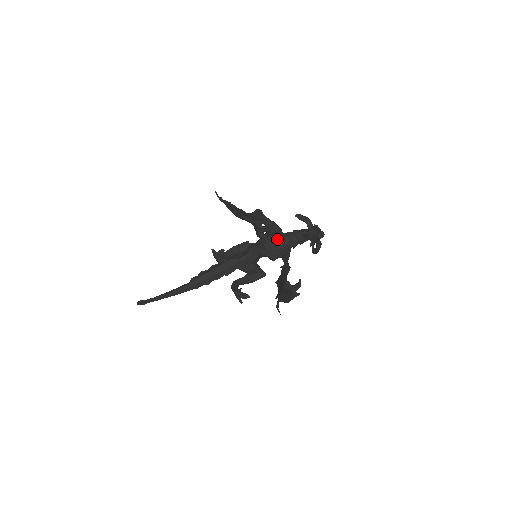
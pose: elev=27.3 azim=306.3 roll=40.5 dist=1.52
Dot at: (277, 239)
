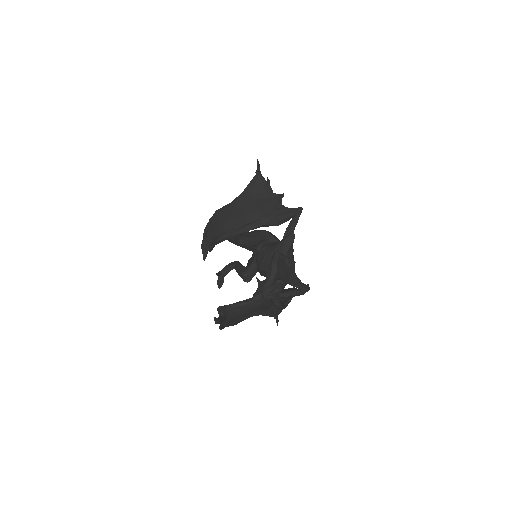
Dot at: (264, 258)
